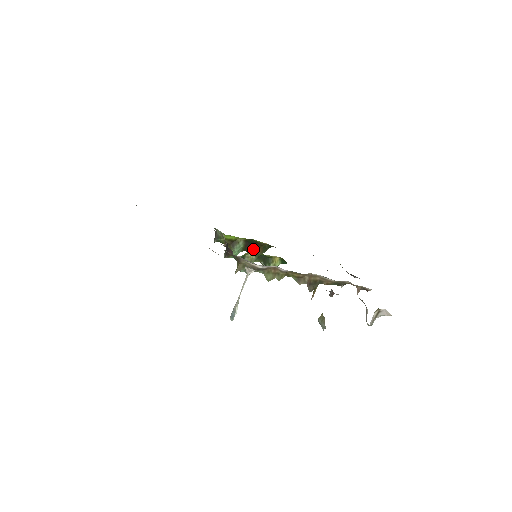
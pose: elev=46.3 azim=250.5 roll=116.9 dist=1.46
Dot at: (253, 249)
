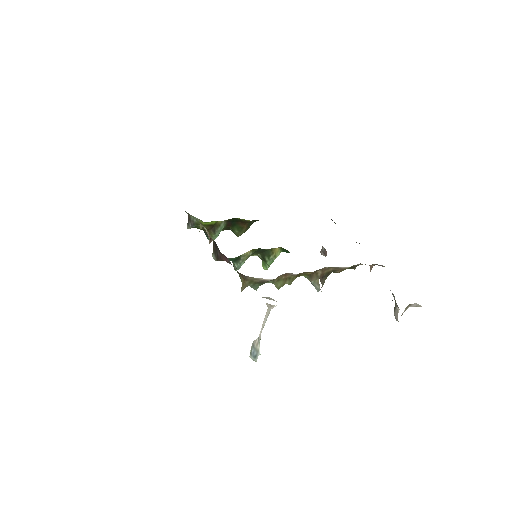
Dot at: (237, 227)
